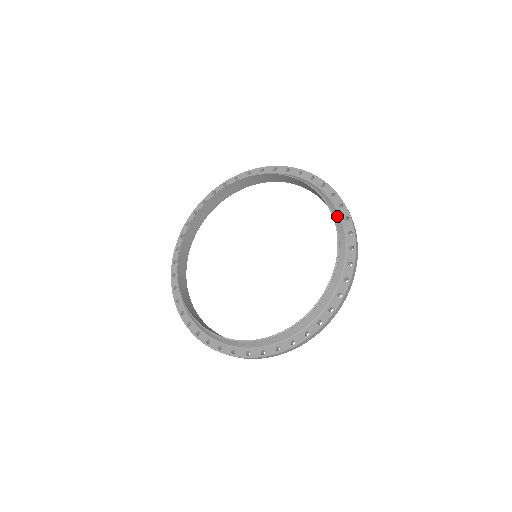
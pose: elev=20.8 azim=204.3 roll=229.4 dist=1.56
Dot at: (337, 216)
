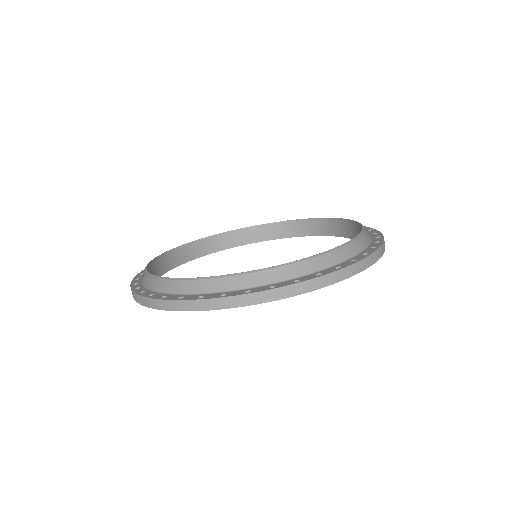
Dot at: (365, 241)
